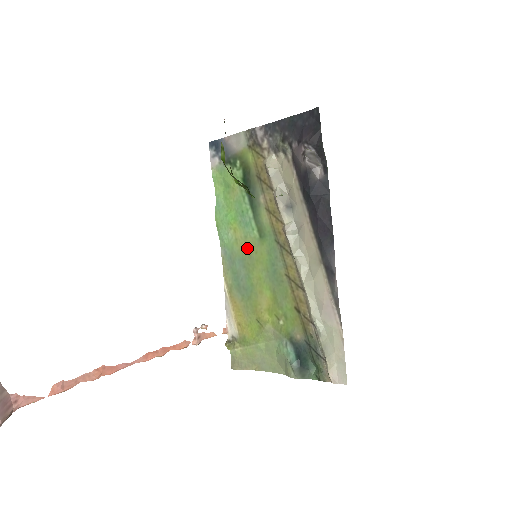
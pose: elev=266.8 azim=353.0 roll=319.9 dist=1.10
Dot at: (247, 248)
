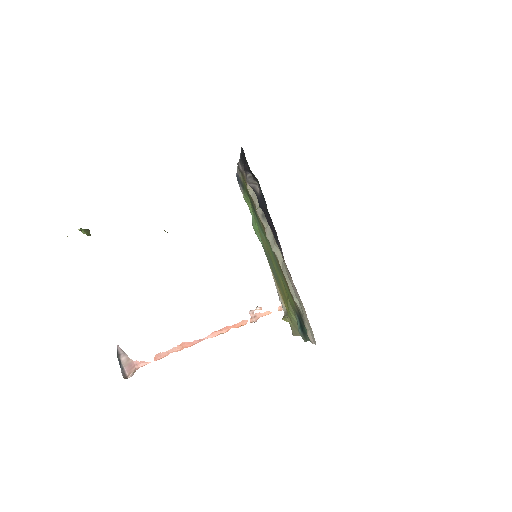
Dot at: (266, 248)
